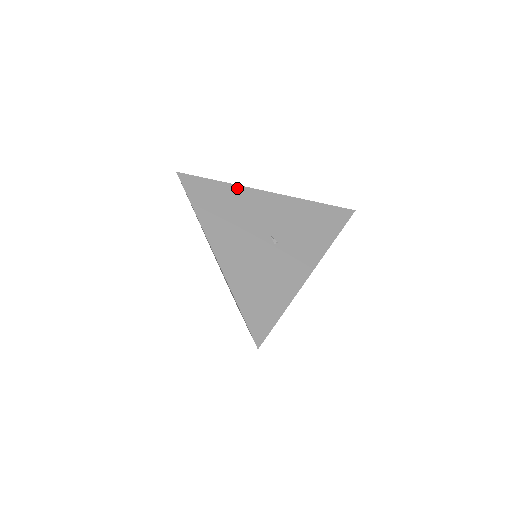
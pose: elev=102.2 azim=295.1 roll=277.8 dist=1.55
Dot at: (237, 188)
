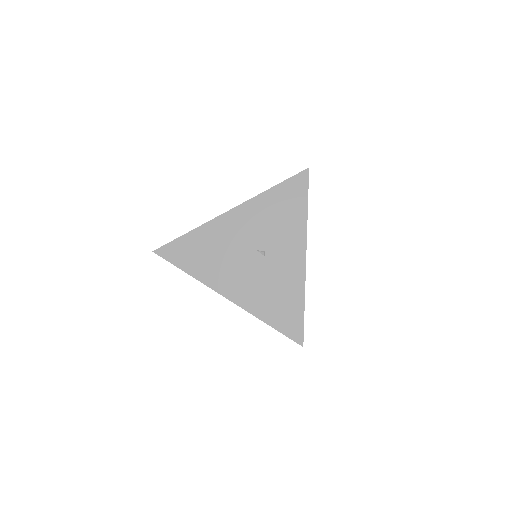
Dot at: (204, 228)
